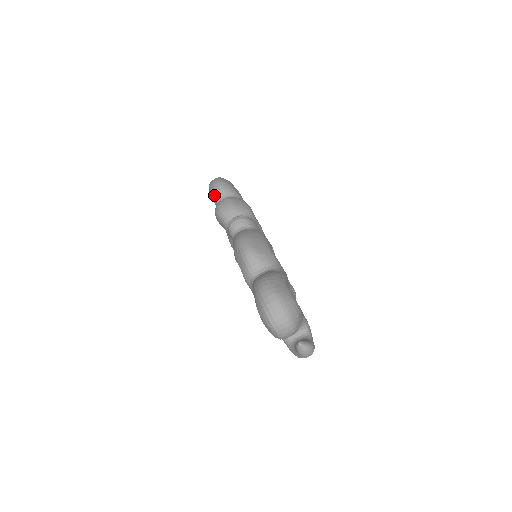
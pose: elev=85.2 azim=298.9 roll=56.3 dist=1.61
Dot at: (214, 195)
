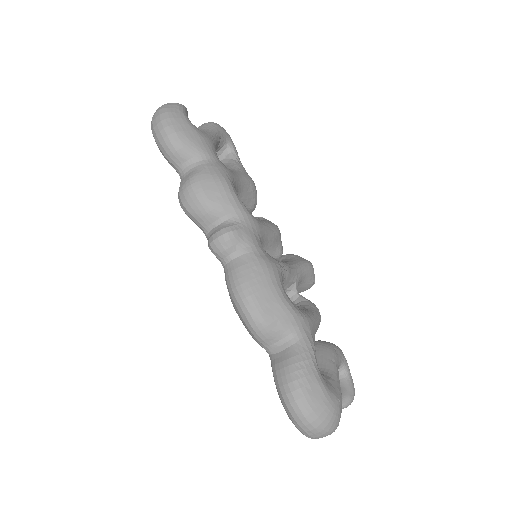
Dot at: (167, 159)
